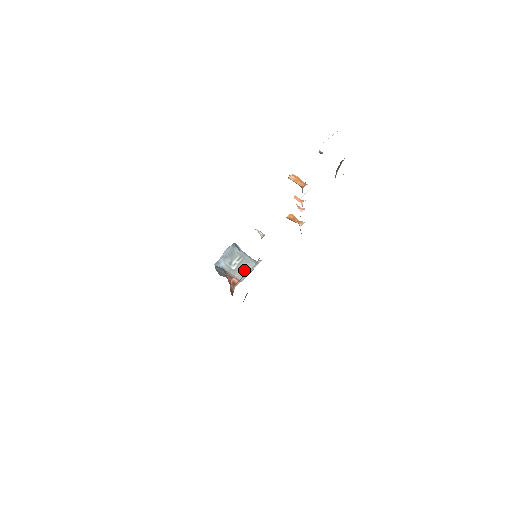
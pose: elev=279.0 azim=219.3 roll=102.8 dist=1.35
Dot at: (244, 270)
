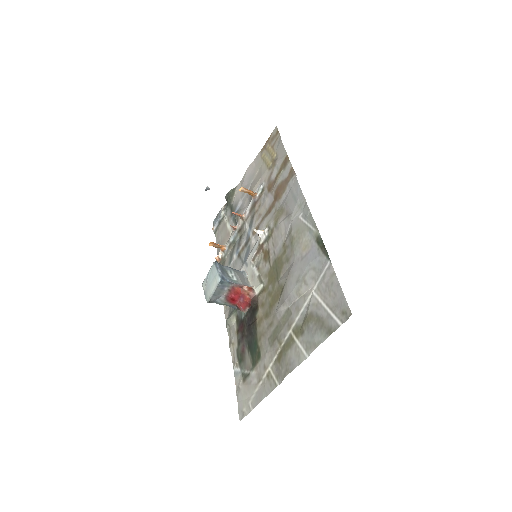
Dot at: (243, 279)
